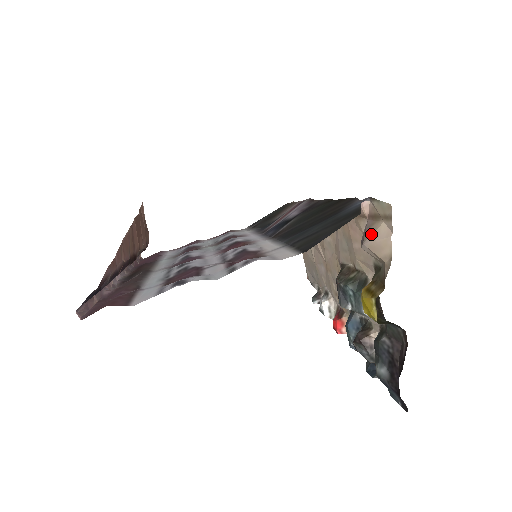
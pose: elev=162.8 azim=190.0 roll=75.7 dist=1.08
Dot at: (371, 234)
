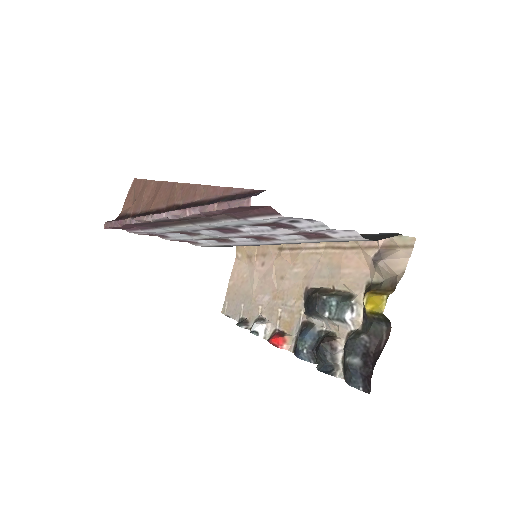
Dot at: (390, 255)
